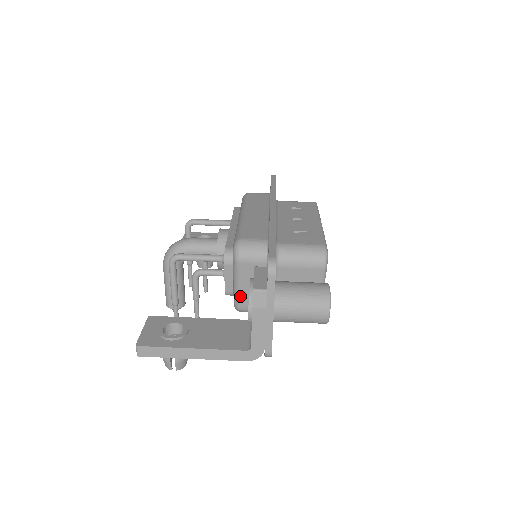
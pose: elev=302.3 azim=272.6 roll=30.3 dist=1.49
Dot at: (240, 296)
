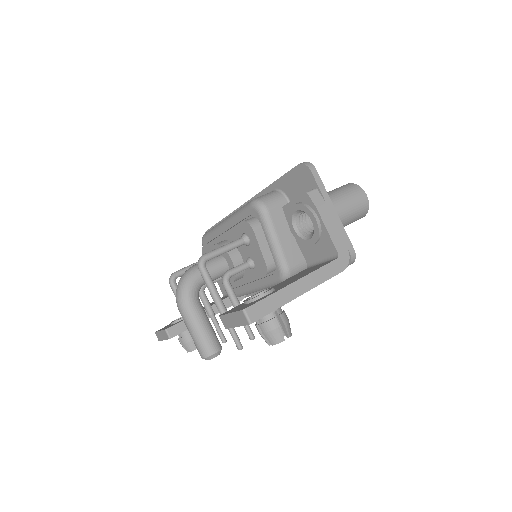
Dot at: (284, 253)
